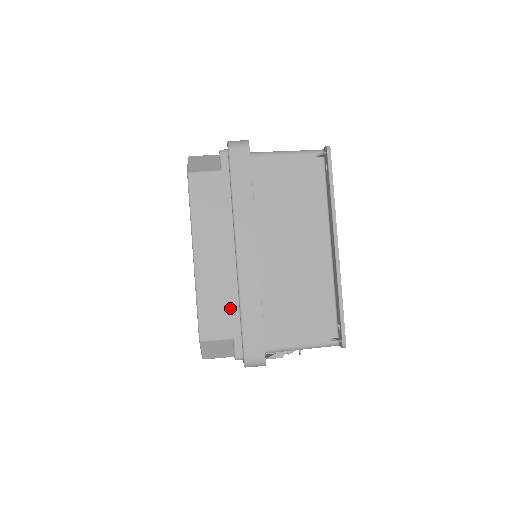
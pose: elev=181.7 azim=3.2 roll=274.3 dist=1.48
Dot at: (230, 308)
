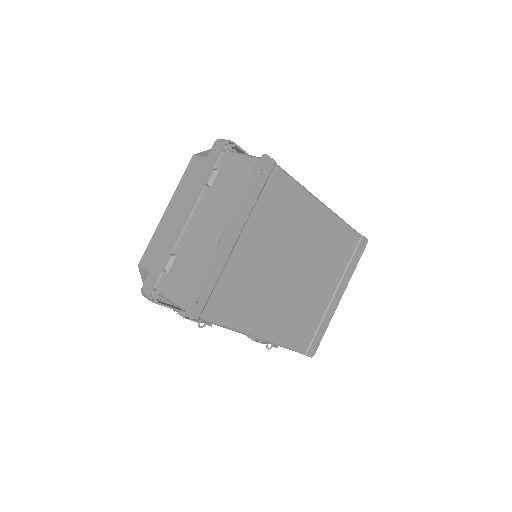
Dot at: occluded
